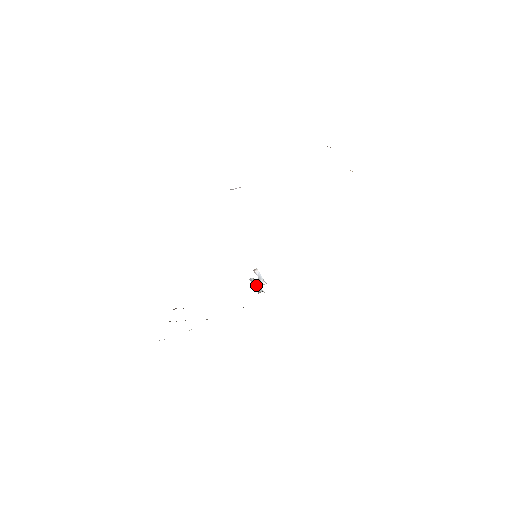
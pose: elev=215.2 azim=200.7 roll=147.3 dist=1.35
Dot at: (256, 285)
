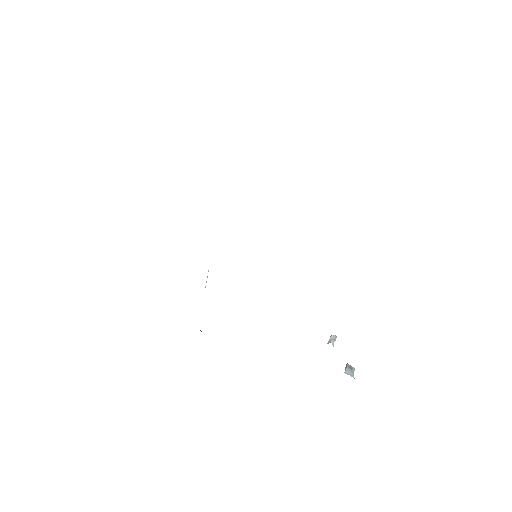
Dot at: (346, 369)
